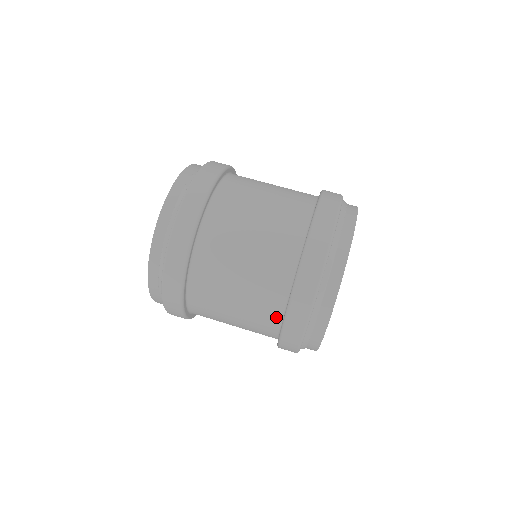
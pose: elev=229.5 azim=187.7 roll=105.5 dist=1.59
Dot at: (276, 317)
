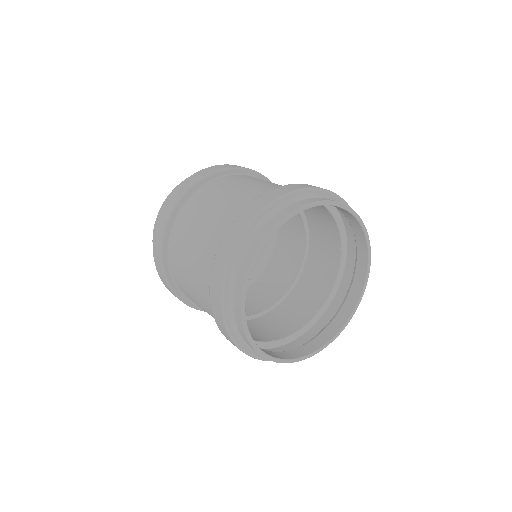
Dot at: occluded
